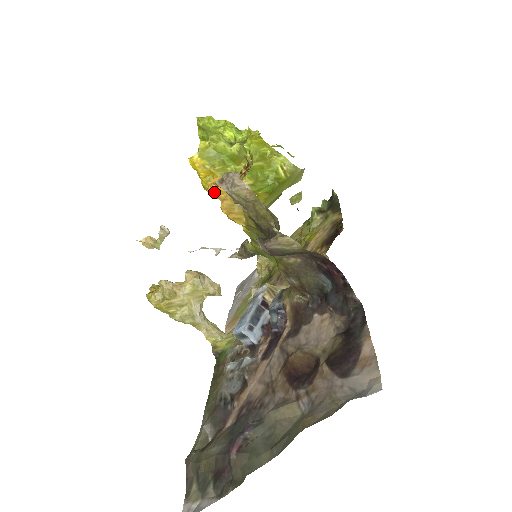
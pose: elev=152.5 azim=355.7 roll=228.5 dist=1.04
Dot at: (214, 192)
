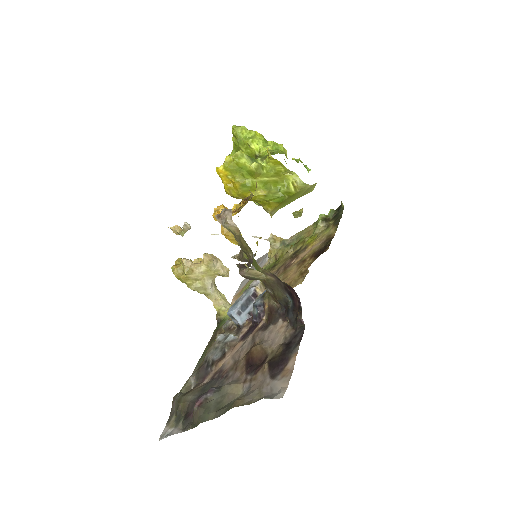
Dot at: occluded
